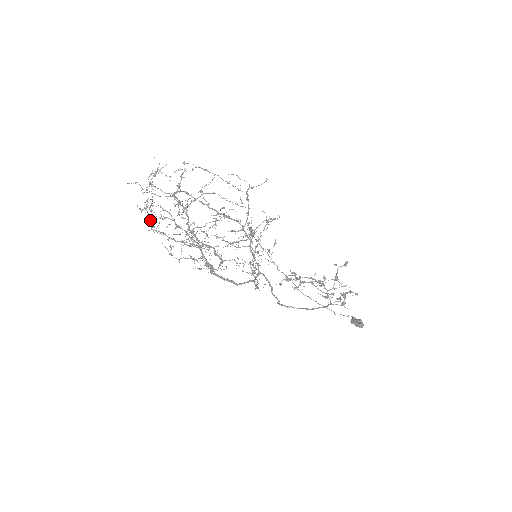
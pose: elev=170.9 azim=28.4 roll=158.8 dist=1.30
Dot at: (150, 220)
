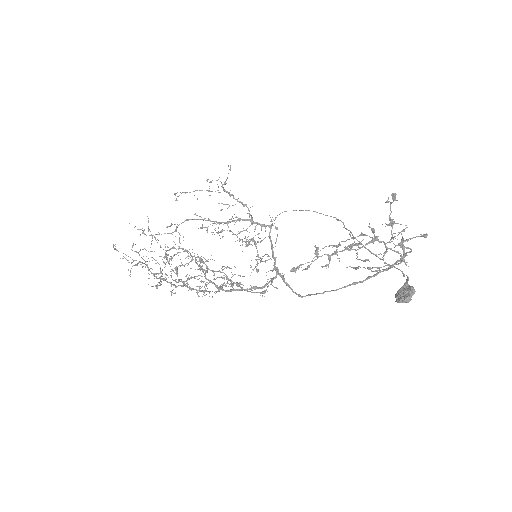
Dot at: (155, 273)
